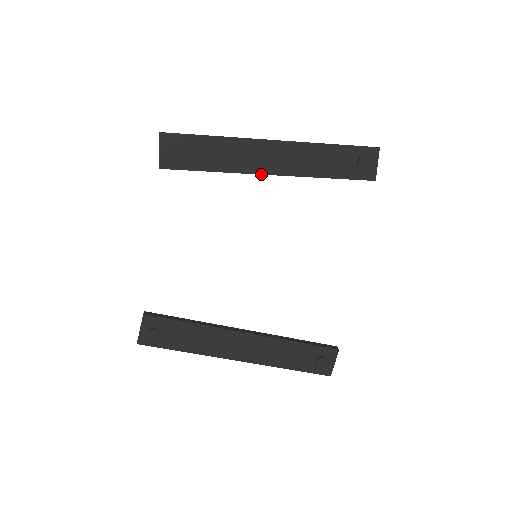
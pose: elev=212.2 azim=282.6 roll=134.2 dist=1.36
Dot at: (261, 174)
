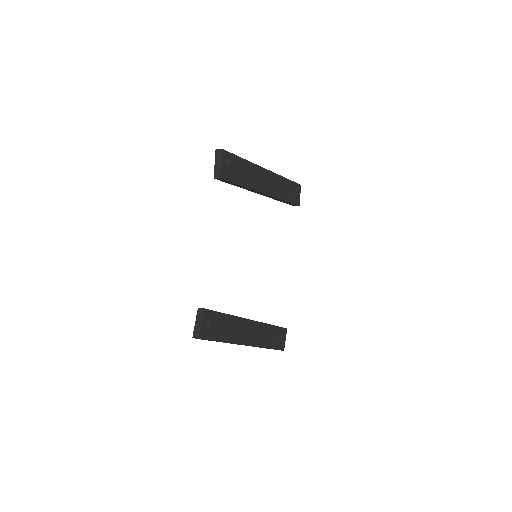
Dot at: (262, 193)
